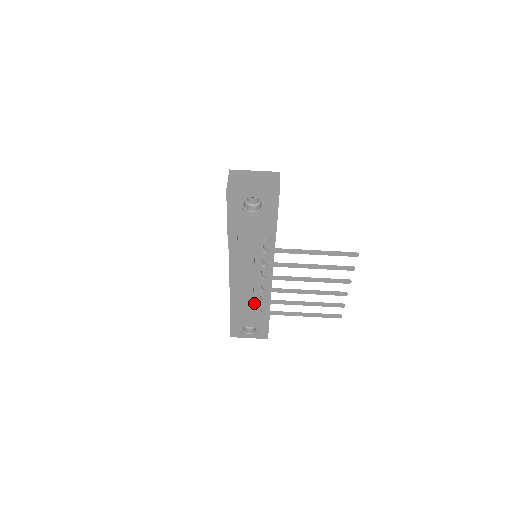
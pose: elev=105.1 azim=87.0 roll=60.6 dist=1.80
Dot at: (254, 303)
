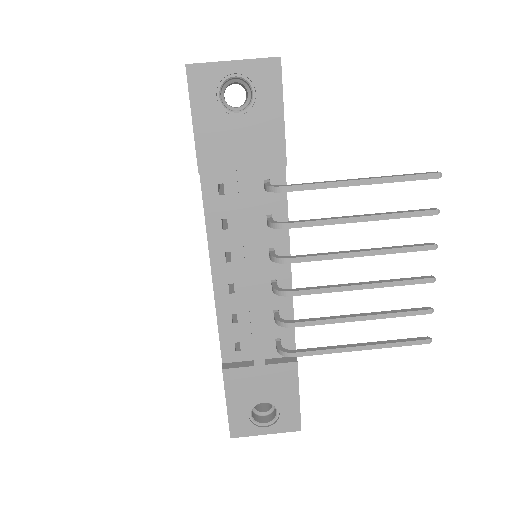
Dot at: (265, 347)
